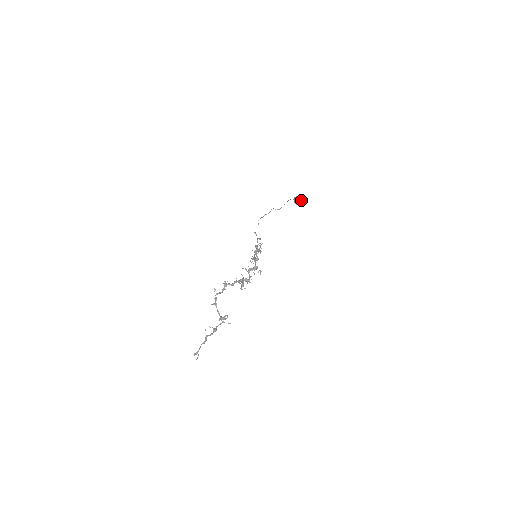
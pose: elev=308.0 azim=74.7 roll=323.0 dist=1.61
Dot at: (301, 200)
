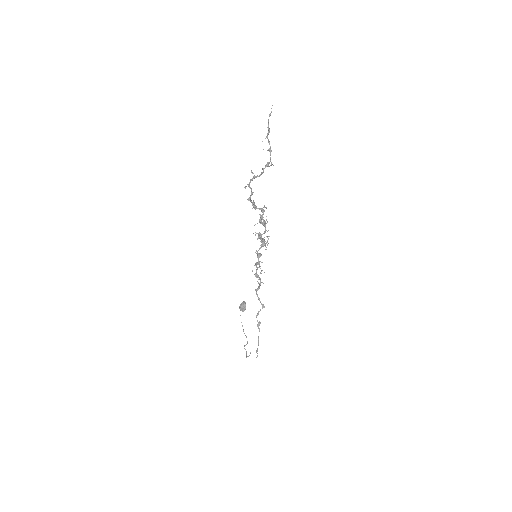
Dot at: (244, 302)
